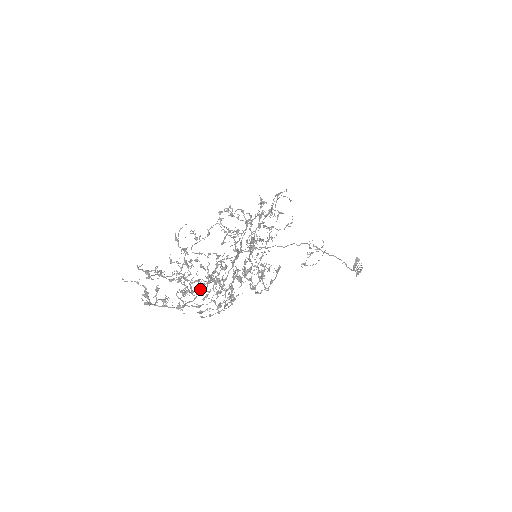
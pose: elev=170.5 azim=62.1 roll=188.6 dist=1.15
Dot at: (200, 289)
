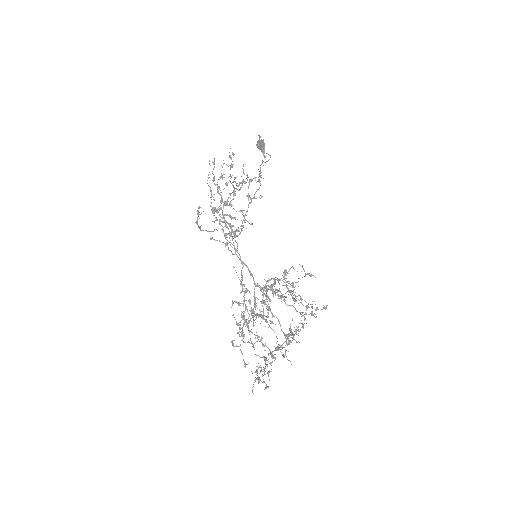
Dot at: (248, 322)
